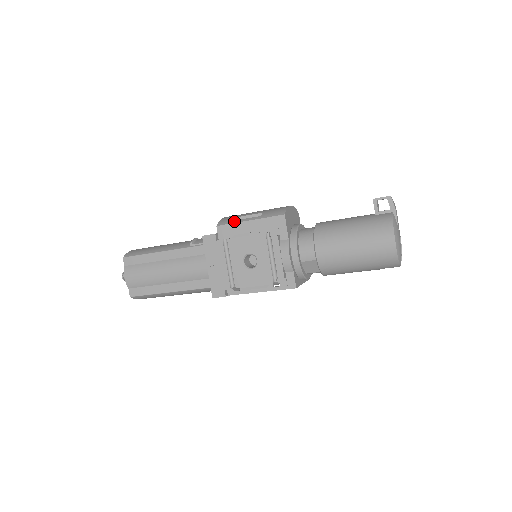
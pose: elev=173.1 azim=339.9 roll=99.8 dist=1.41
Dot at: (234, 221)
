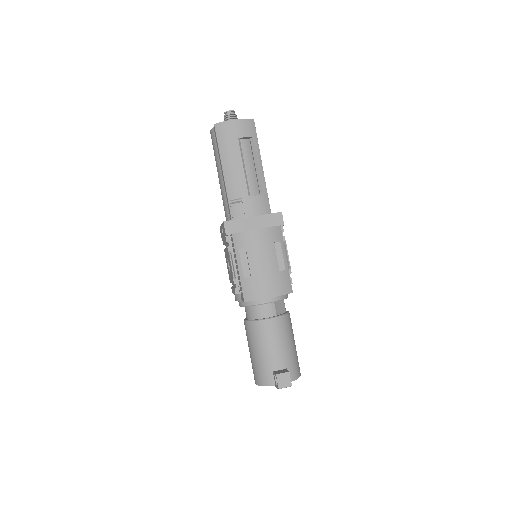
Dot at: (237, 251)
